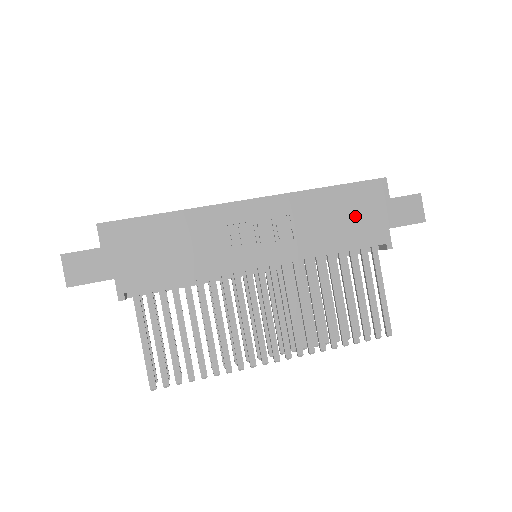
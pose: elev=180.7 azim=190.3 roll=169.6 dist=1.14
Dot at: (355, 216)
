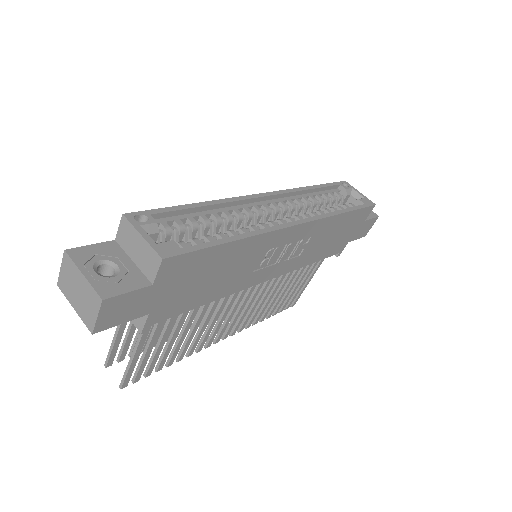
Dot at: (341, 235)
